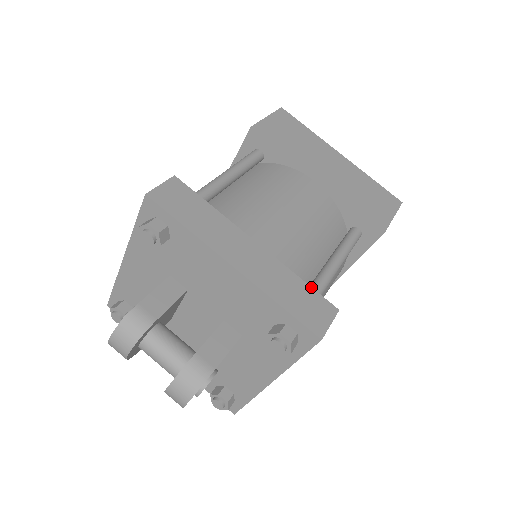
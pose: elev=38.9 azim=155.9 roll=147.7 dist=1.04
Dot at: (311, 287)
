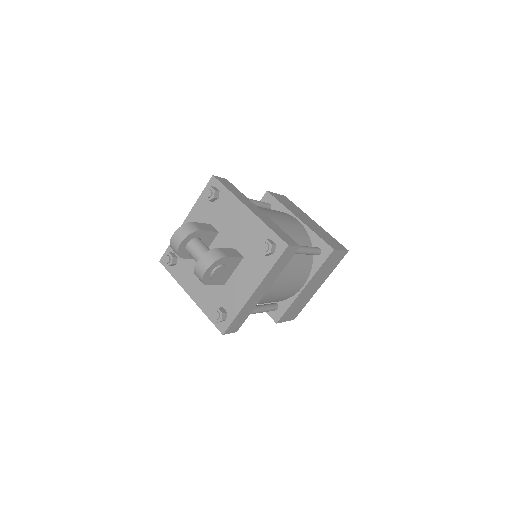
Dot at: (287, 234)
